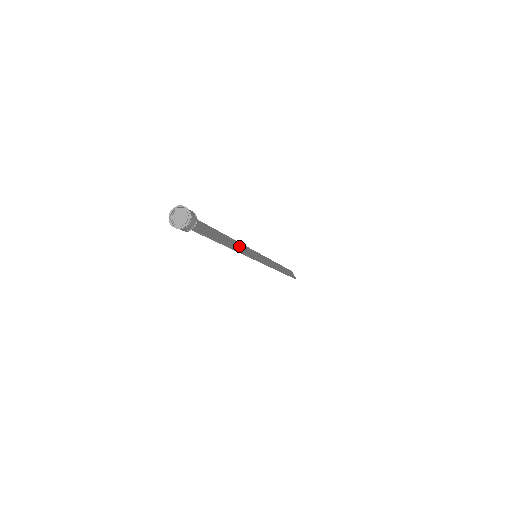
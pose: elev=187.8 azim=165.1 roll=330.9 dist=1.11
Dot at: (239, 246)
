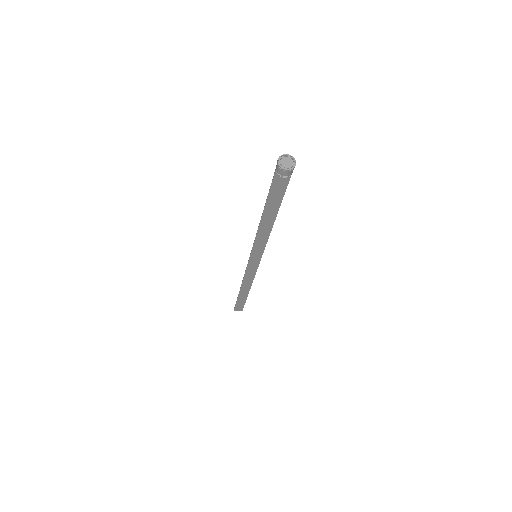
Dot at: (262, 234)
